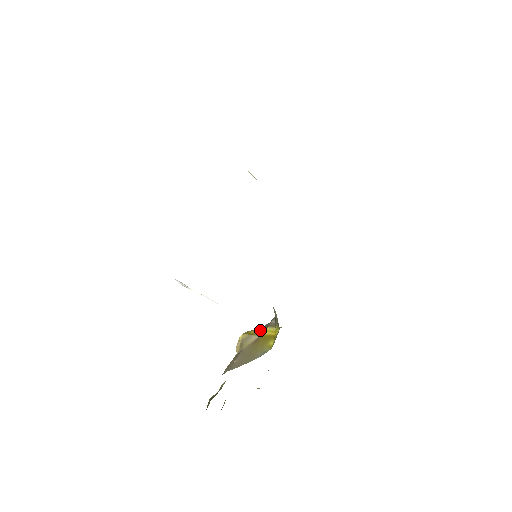
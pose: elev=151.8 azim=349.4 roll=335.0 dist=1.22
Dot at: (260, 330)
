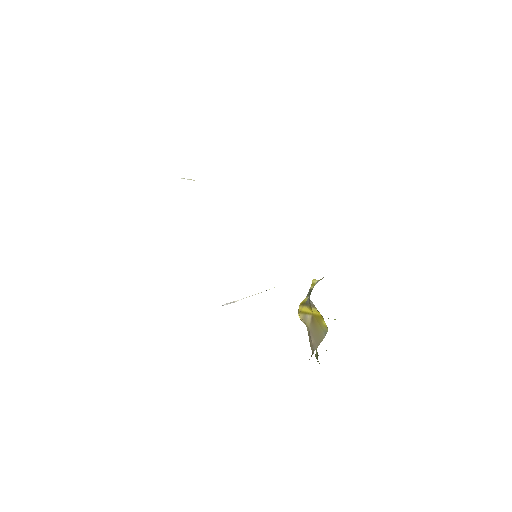
Dot at: (307, 307)
